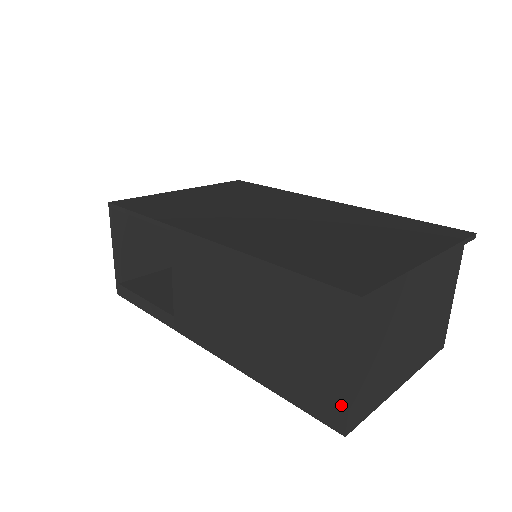
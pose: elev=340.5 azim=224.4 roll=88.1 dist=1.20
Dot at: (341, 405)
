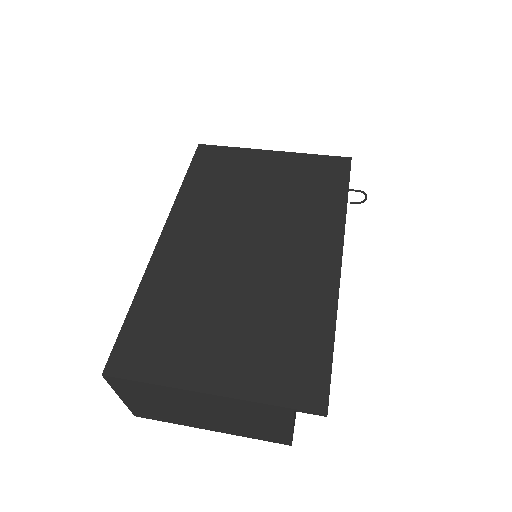
Dot at: occluded
